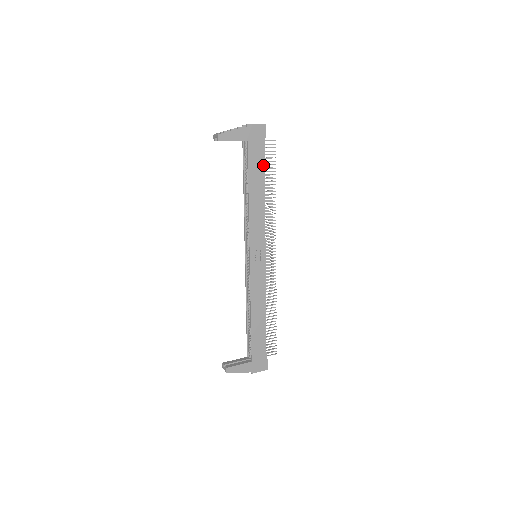
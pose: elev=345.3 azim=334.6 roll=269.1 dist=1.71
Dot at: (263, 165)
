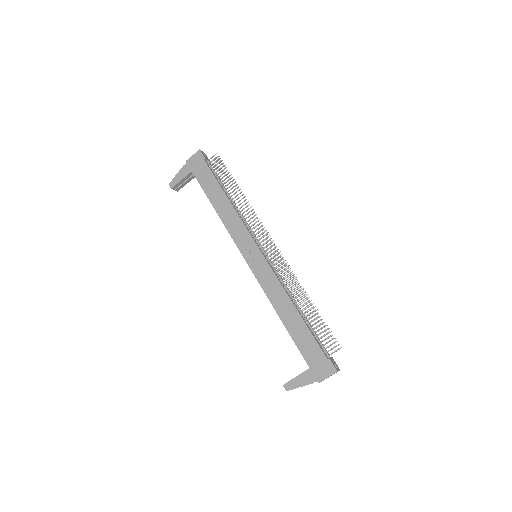
Dot at: (214, 179)
